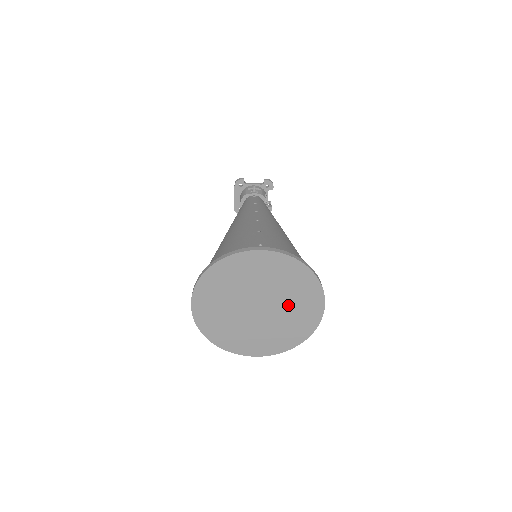
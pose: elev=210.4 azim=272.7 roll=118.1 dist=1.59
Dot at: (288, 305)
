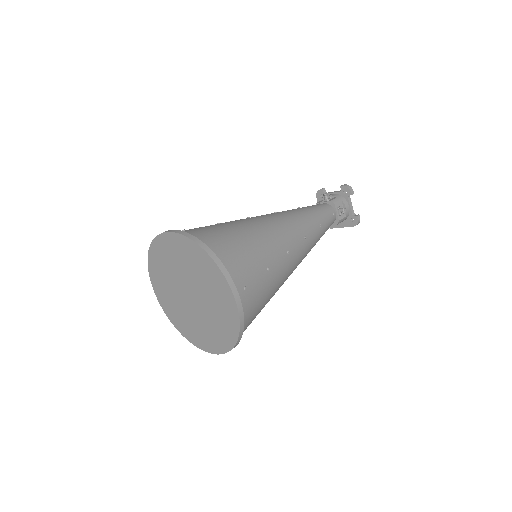
Dot at: (207, 293)
